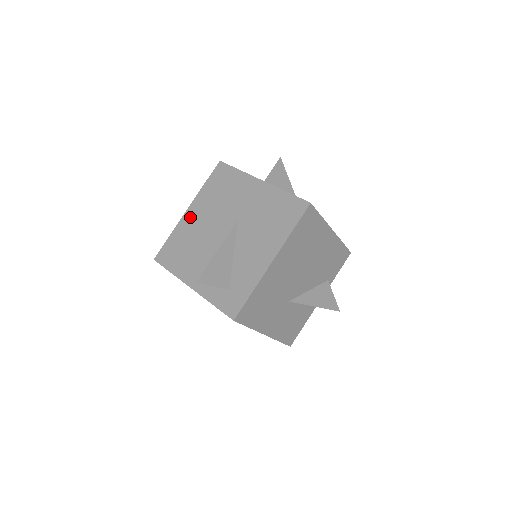
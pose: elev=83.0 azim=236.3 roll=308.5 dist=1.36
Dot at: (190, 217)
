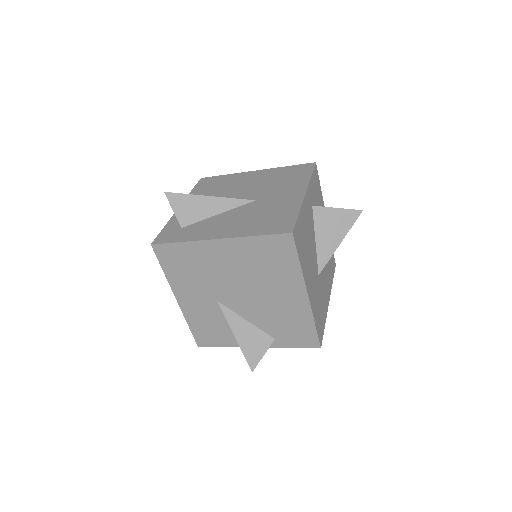
Dot at: (249, 175)
